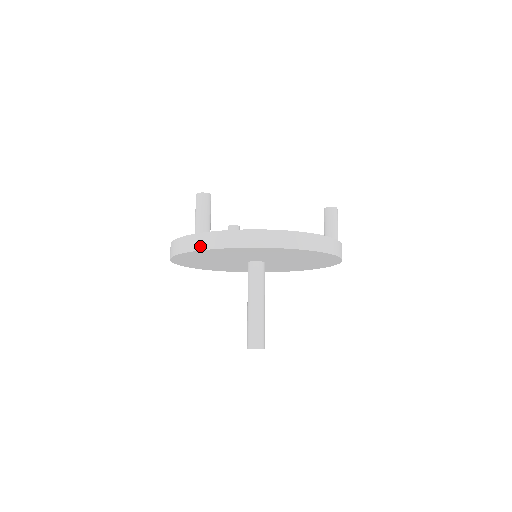
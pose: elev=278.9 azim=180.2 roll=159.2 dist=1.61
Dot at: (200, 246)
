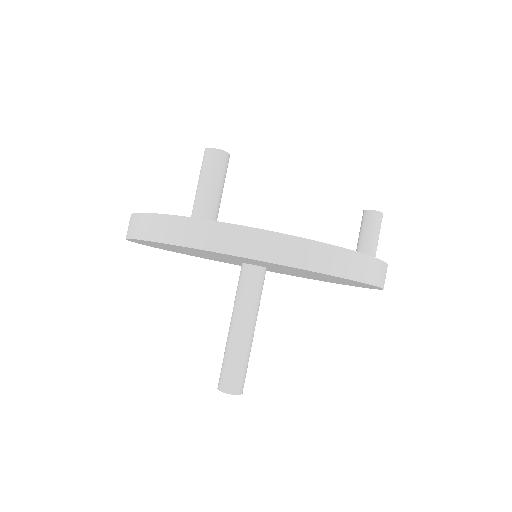
Dot at: (202, 242)
